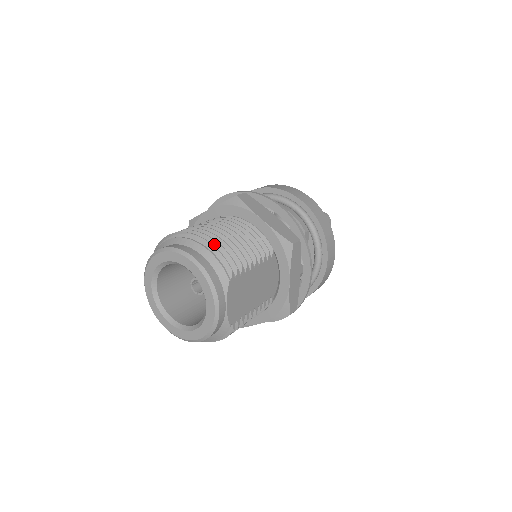
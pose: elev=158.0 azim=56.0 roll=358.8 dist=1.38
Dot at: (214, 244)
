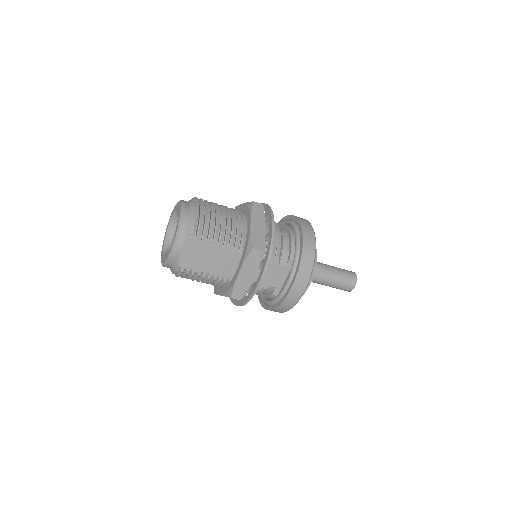
Dot at: (202, 213)
